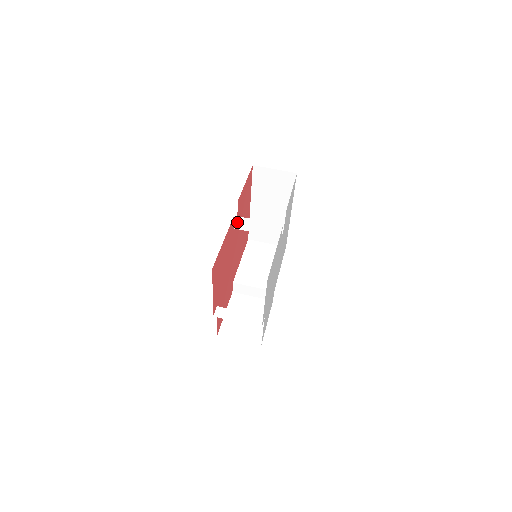
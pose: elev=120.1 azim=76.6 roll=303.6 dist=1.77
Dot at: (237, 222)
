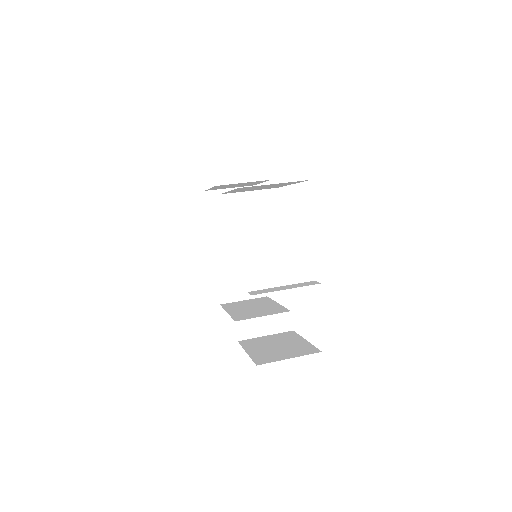
Dot at: (224, 204)
